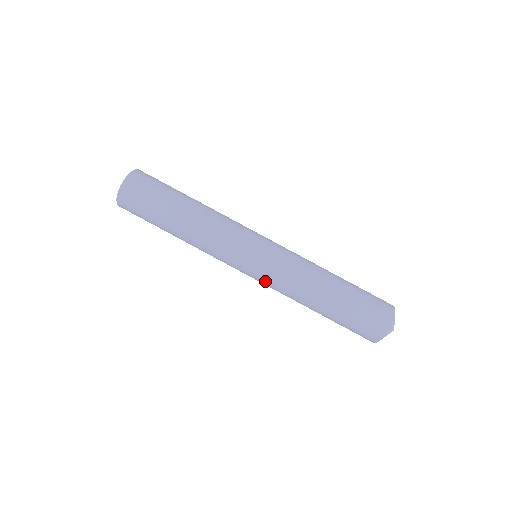
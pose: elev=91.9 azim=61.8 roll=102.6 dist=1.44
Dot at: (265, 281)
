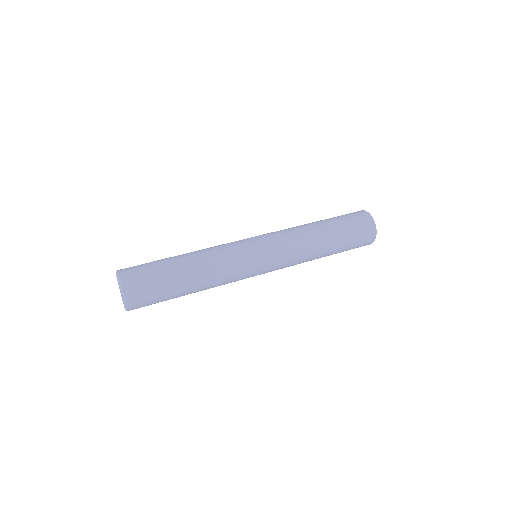
Dot at: (279, 249)
